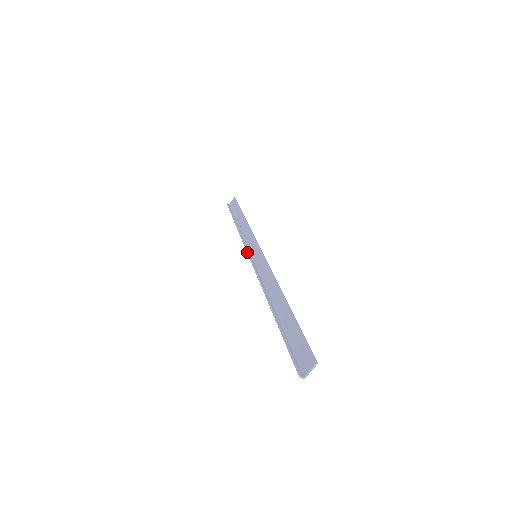
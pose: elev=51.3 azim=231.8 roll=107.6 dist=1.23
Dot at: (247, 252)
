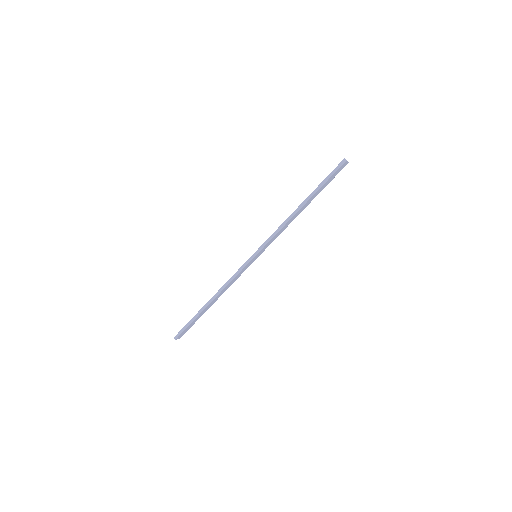
Dot at: (245, 262)
